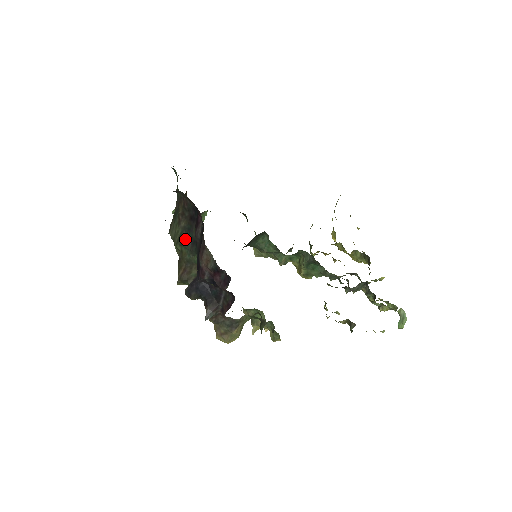
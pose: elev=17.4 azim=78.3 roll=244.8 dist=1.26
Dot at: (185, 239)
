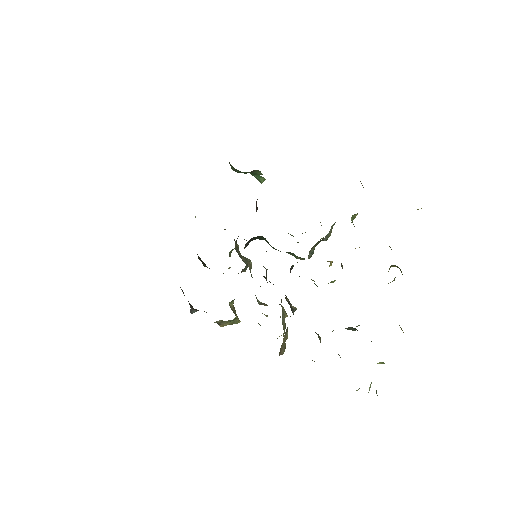
Dot at: occluded
